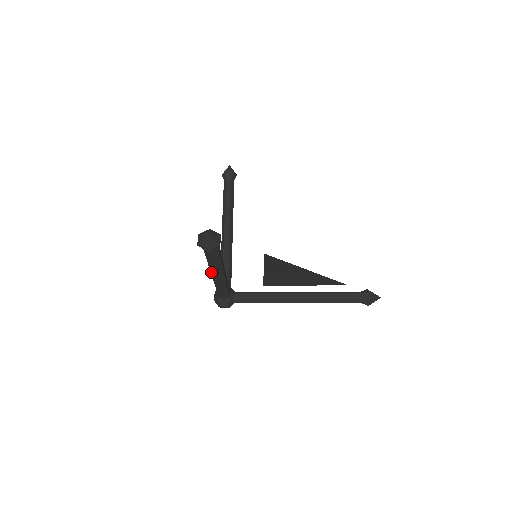
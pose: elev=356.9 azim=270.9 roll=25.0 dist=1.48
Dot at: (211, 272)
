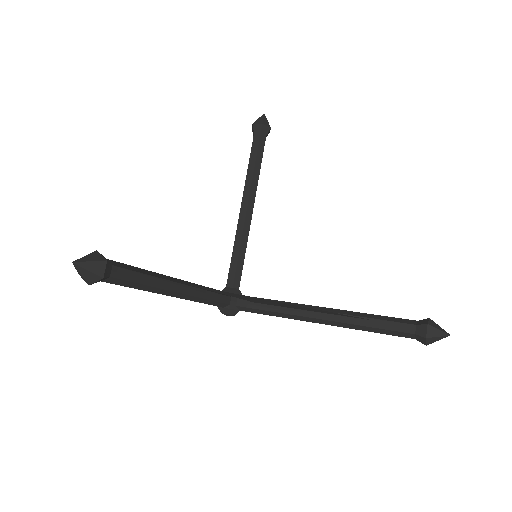
Dot at: occluded
